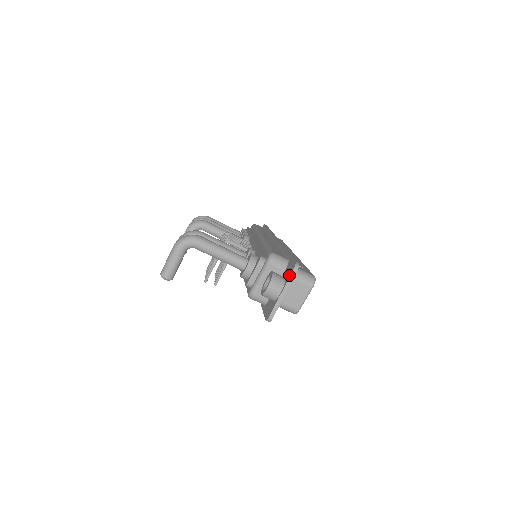
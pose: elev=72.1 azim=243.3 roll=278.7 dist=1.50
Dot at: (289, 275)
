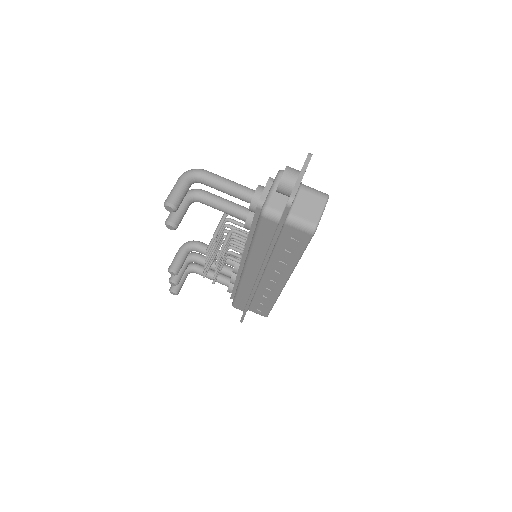
Dot at: (304, 162)
